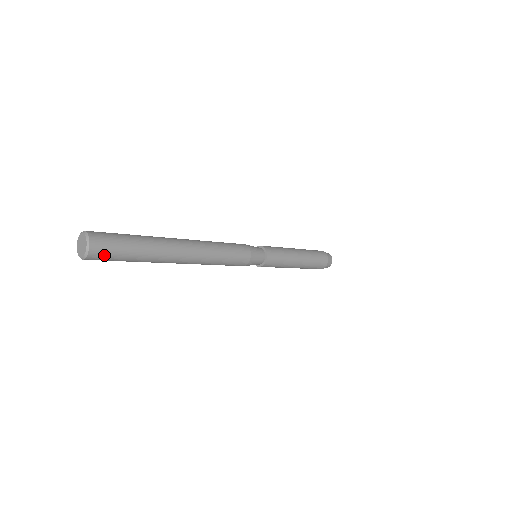
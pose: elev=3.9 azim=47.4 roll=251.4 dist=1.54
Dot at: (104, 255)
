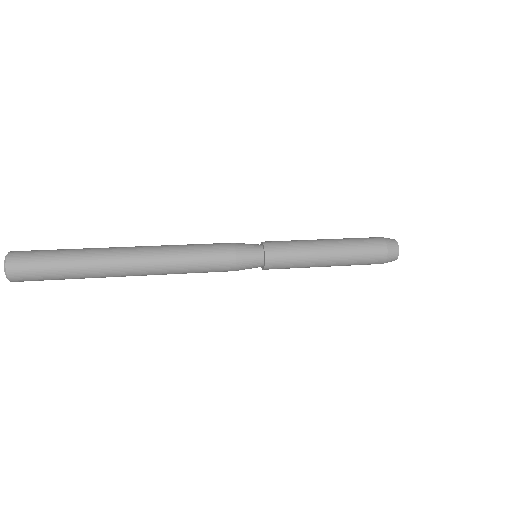
Dot at: (28, 278)
